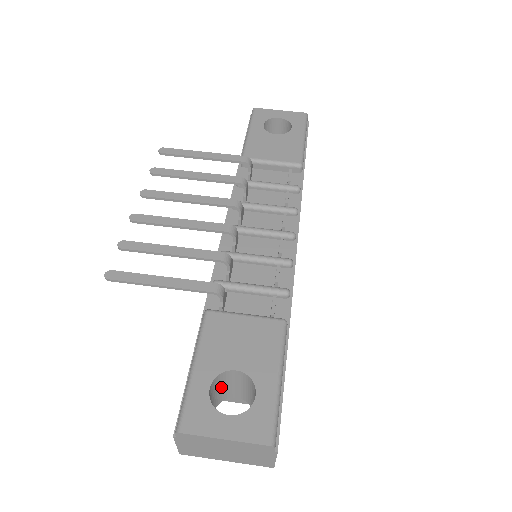
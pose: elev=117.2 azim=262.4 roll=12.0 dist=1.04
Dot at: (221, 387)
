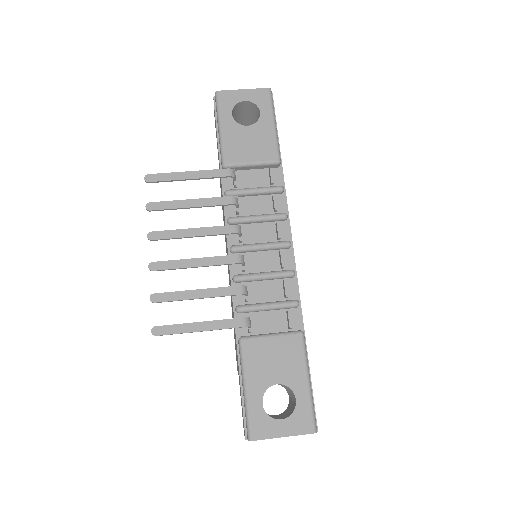
Dot at: occluded
